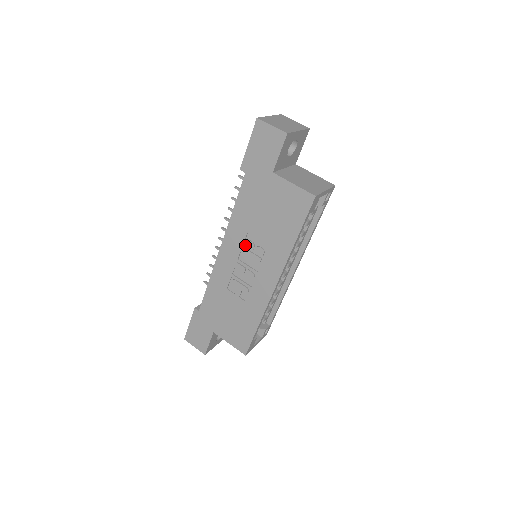
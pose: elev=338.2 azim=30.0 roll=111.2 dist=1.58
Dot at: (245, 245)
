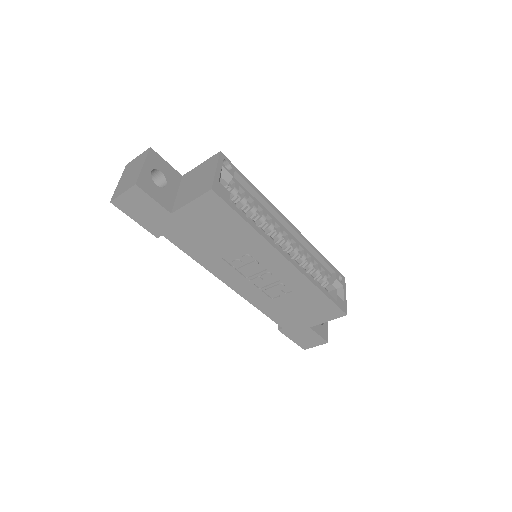
Dot at: (235, 267)
